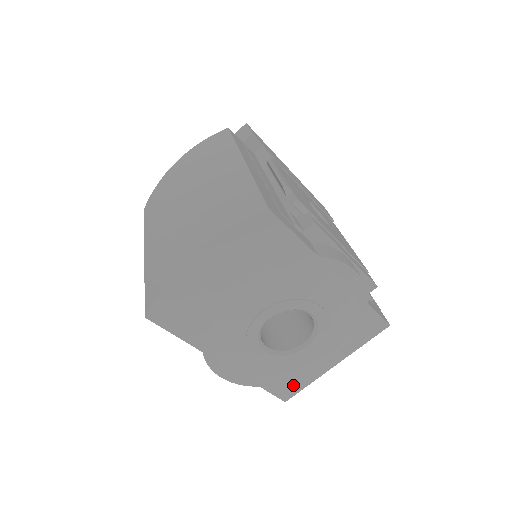
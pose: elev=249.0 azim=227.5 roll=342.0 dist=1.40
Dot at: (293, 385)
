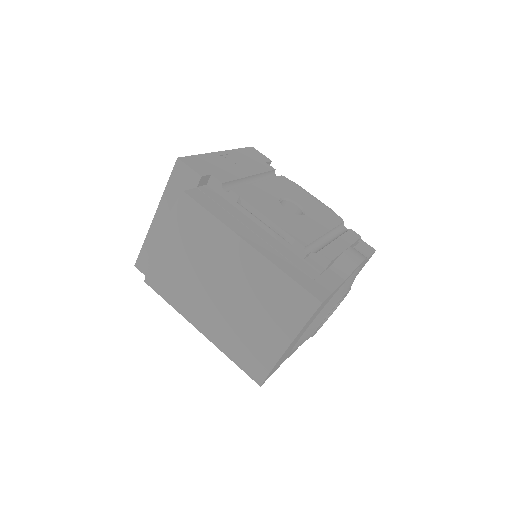
Dot at: occluded
